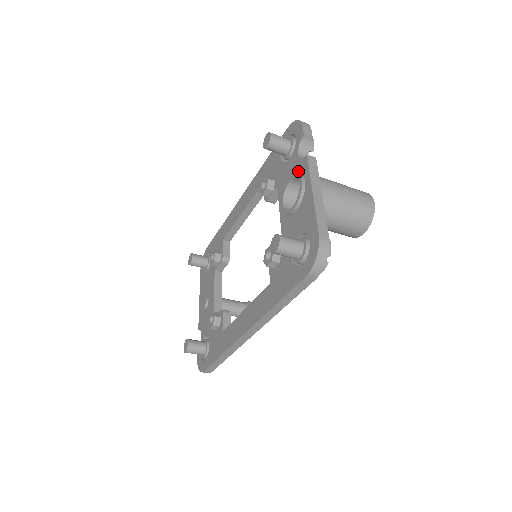
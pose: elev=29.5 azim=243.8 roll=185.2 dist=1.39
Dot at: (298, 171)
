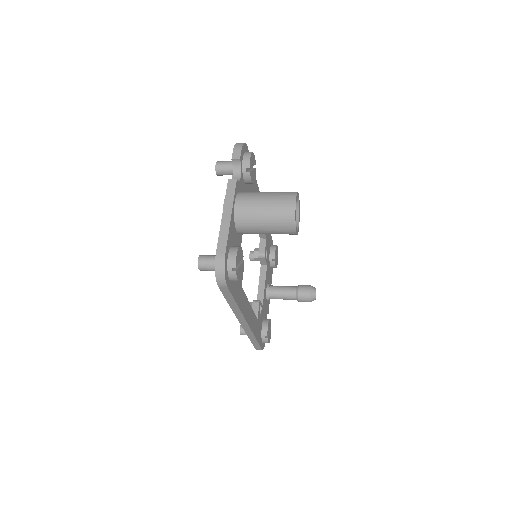
Dot at: occluded
